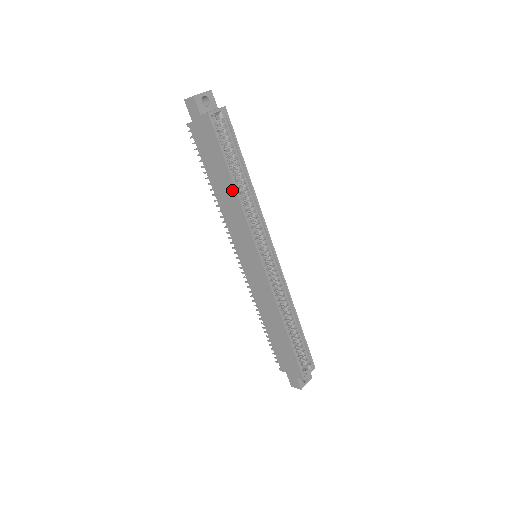
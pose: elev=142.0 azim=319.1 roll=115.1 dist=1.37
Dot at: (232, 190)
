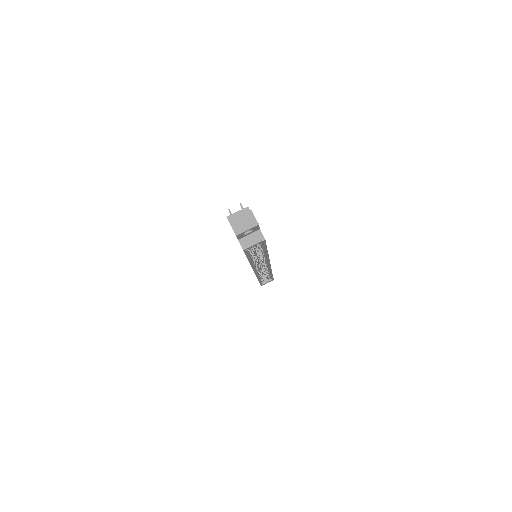
Dot at: occluded
